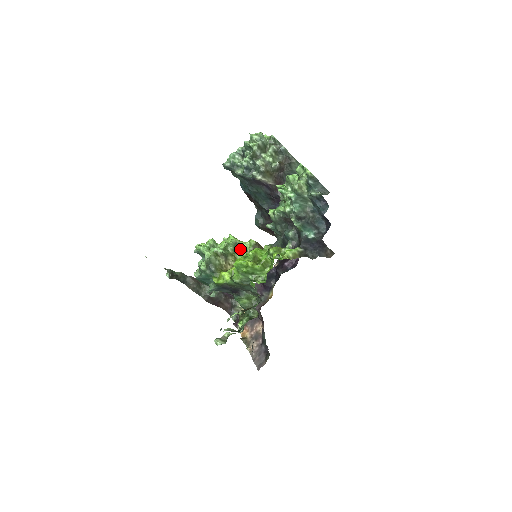
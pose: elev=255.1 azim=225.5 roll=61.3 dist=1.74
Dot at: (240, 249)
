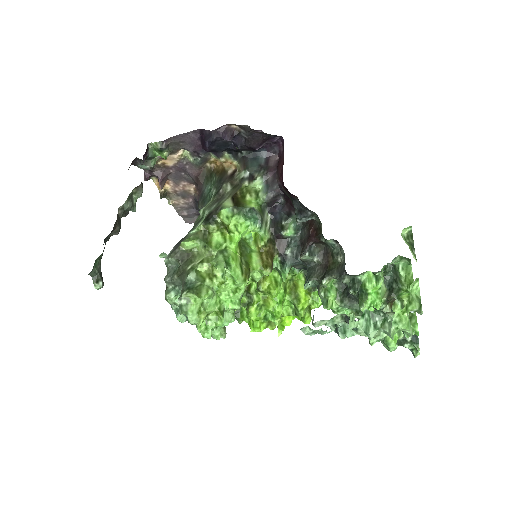
Dot at: occluded
